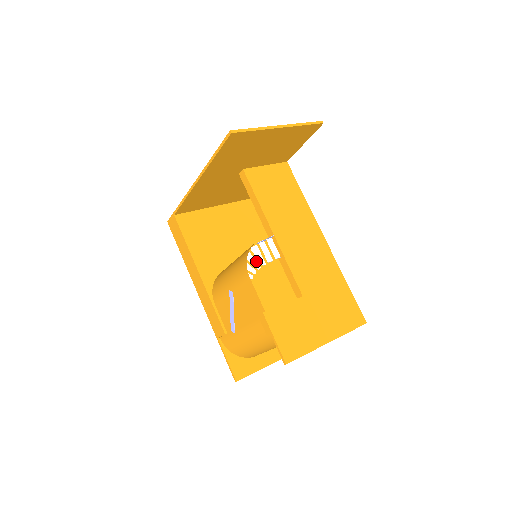
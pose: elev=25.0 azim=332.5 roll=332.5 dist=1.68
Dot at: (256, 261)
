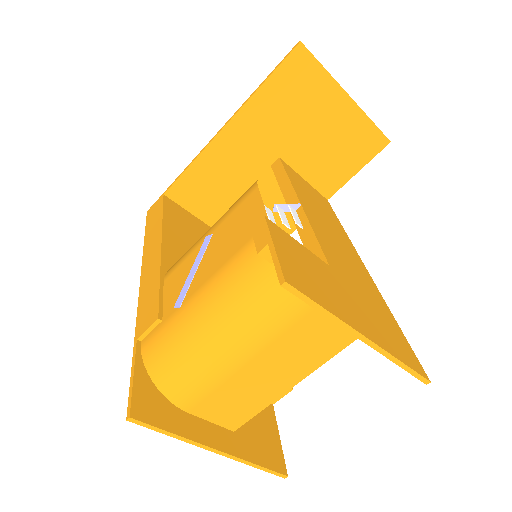
Dot at: occluded
